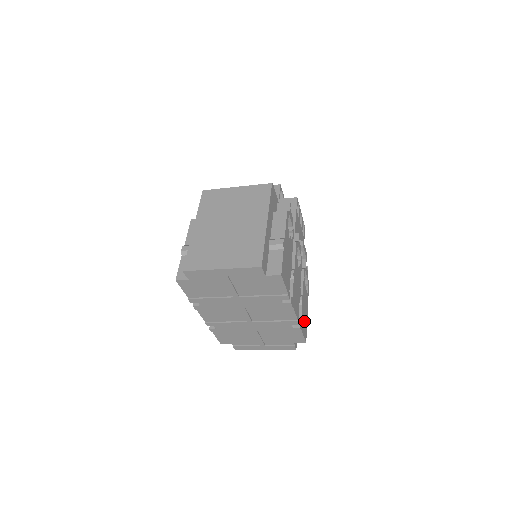
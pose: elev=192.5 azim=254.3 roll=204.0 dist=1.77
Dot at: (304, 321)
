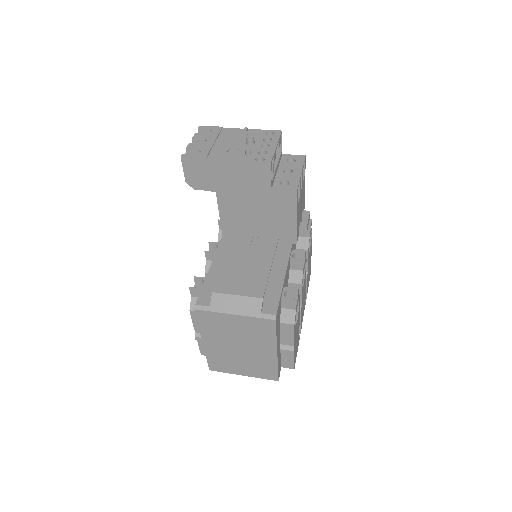
Dot at: (309, 274)
